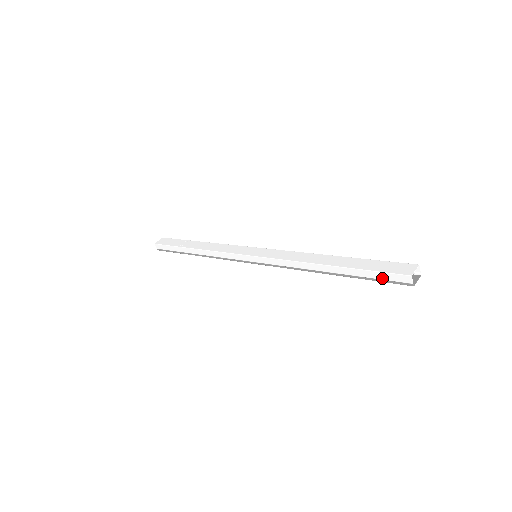
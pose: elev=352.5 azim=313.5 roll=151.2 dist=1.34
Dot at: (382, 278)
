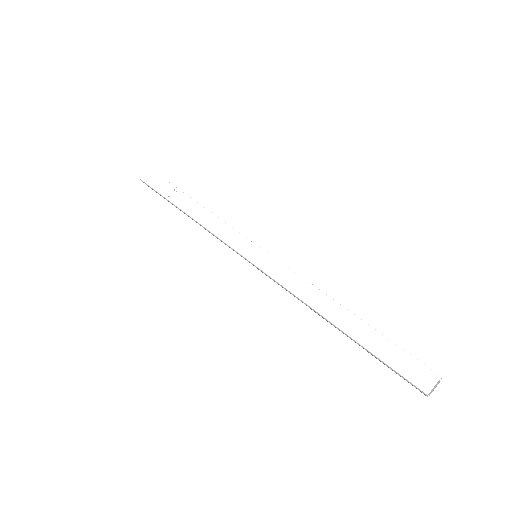
Dot at: (395, 372)
